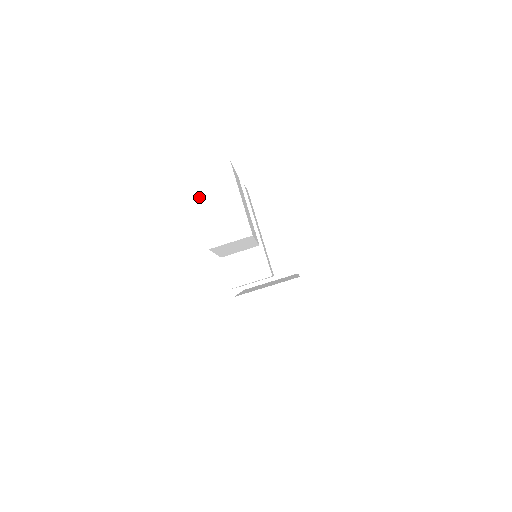
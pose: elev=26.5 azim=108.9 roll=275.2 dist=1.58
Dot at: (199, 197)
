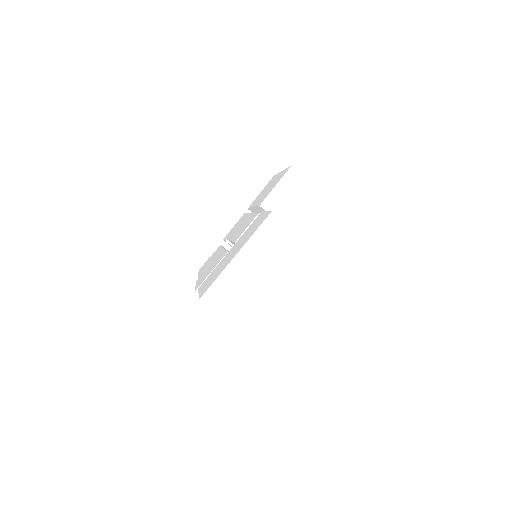
Dot at: occluded
